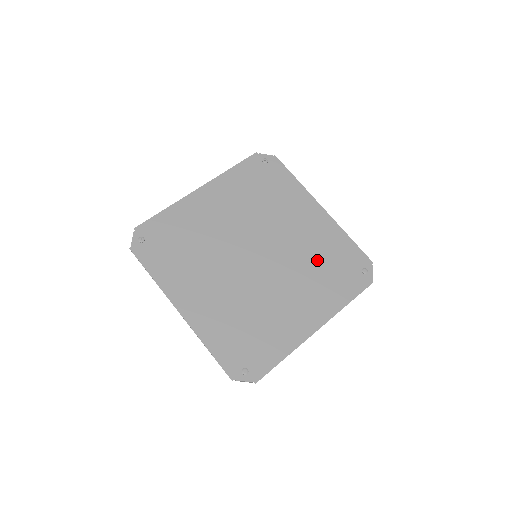
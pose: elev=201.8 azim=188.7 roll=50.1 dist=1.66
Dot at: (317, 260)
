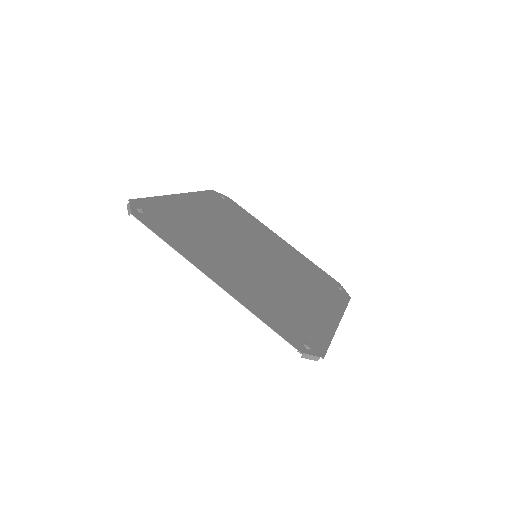
Dot at: (304, 272)
